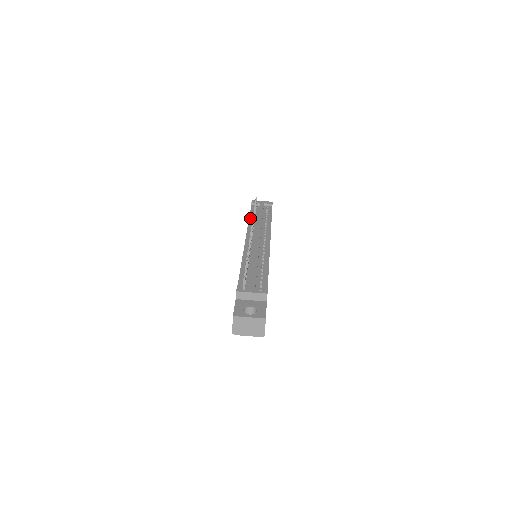
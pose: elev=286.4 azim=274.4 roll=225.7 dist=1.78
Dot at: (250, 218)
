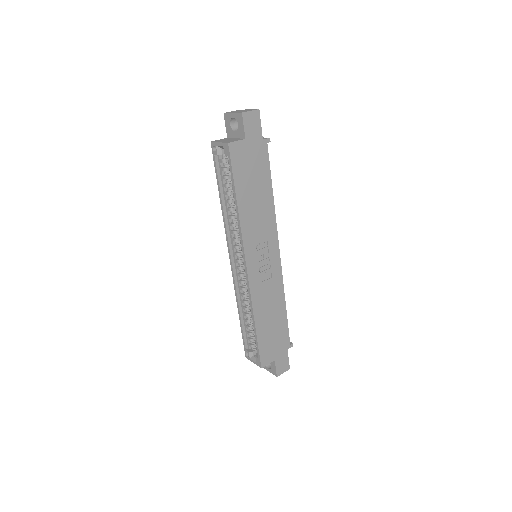
Dot at: occluded
